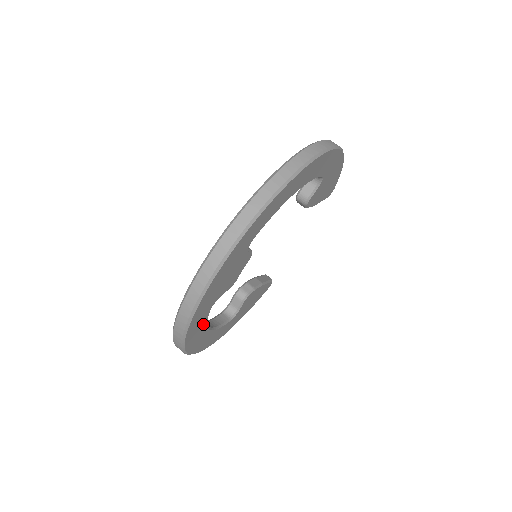
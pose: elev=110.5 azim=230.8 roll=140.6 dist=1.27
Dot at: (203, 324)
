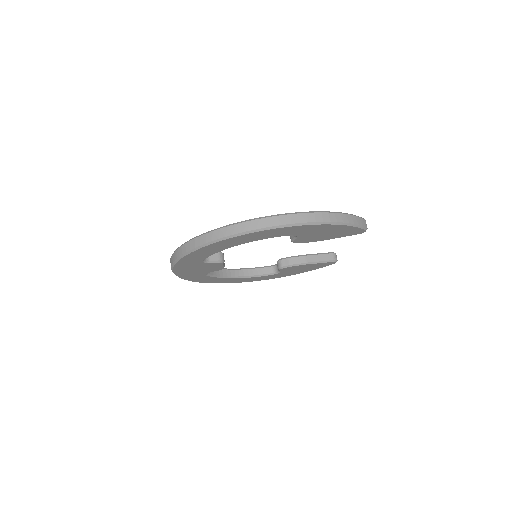
Dot at: (211, 278)
